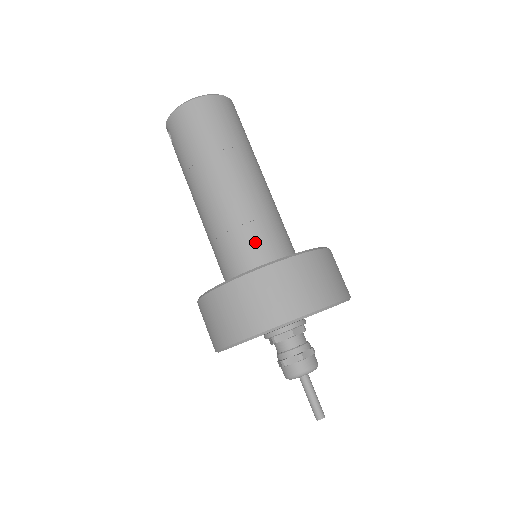
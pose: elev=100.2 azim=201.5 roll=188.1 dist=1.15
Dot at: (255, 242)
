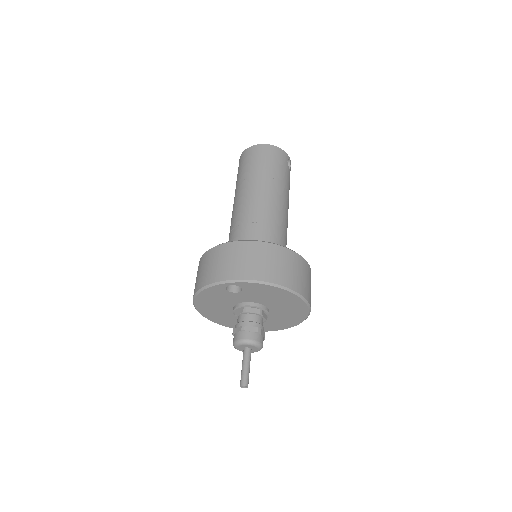
Dot at: (243, 237)
